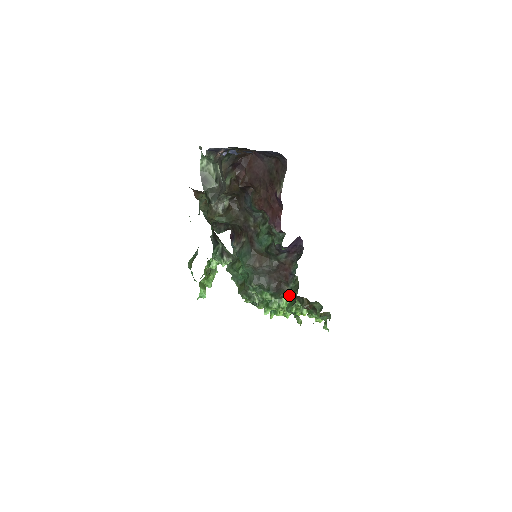
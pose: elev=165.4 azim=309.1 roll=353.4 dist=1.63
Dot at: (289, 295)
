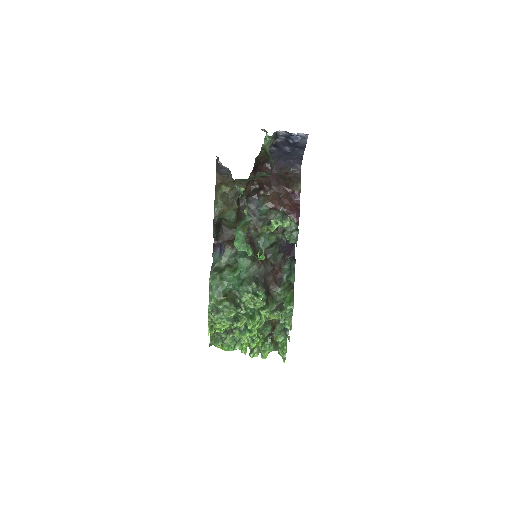
Dot at: (274, 303)
